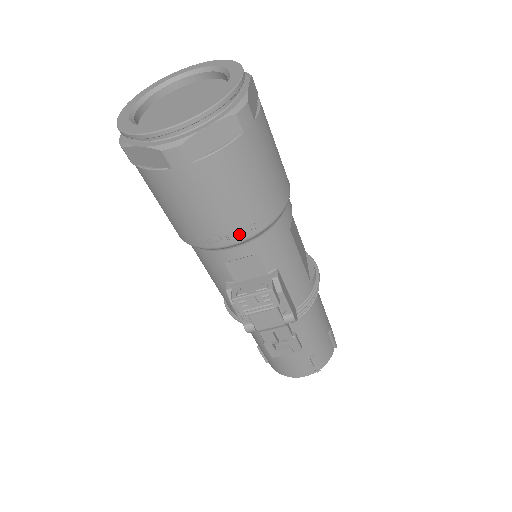
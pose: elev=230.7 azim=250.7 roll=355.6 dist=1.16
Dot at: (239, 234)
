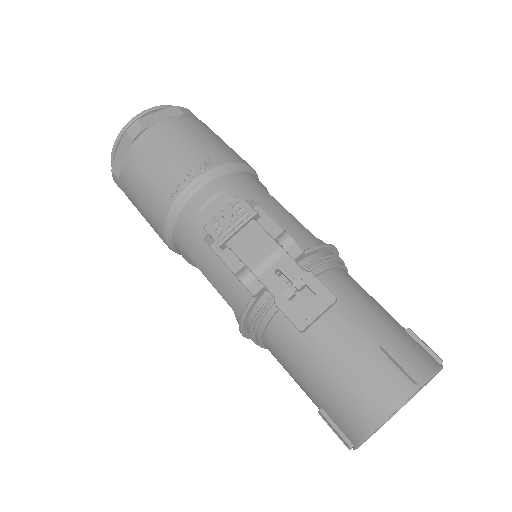
Dot at: (196, 169)
